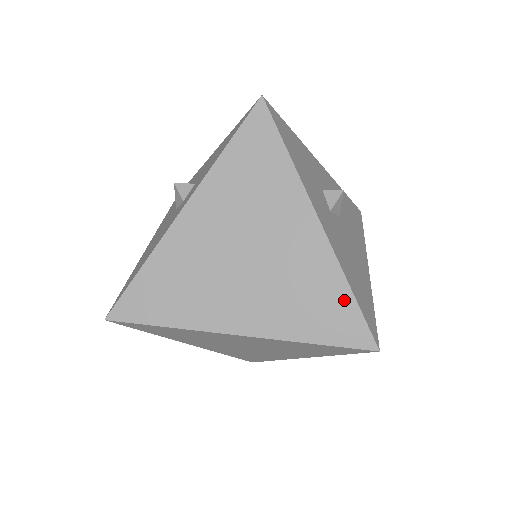
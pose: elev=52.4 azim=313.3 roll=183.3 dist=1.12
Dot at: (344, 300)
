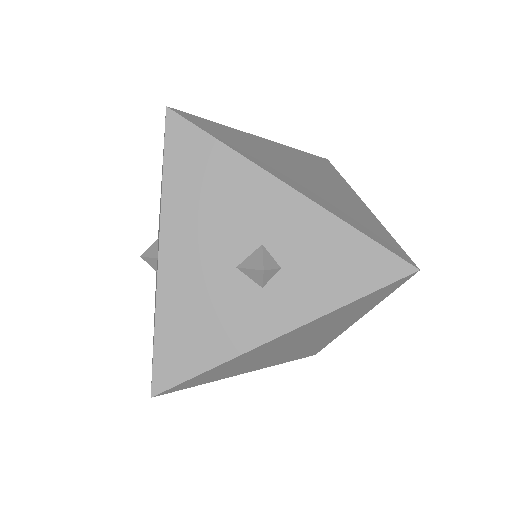
Dot at: (324, 345)
